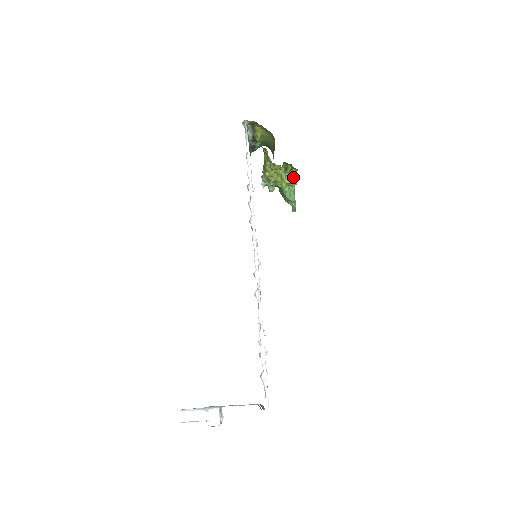
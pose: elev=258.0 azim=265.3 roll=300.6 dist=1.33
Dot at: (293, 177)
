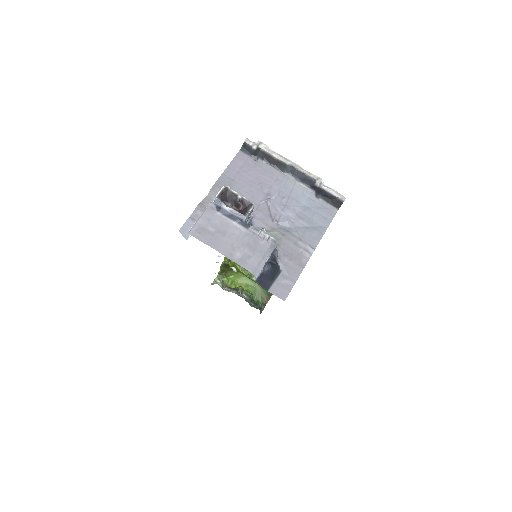
Dot at: occluded
